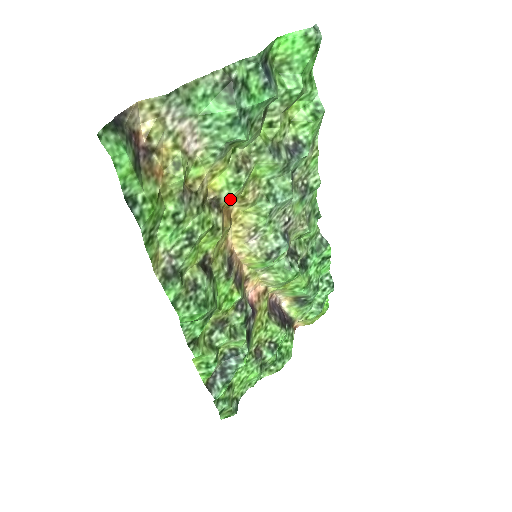
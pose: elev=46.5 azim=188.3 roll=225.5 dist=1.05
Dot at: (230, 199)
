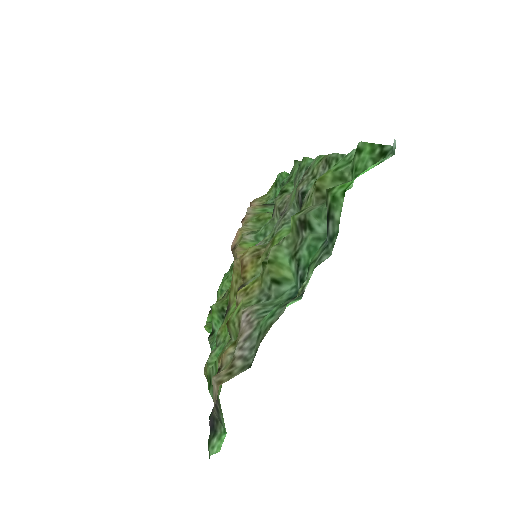
Dot at: (252, 274)
